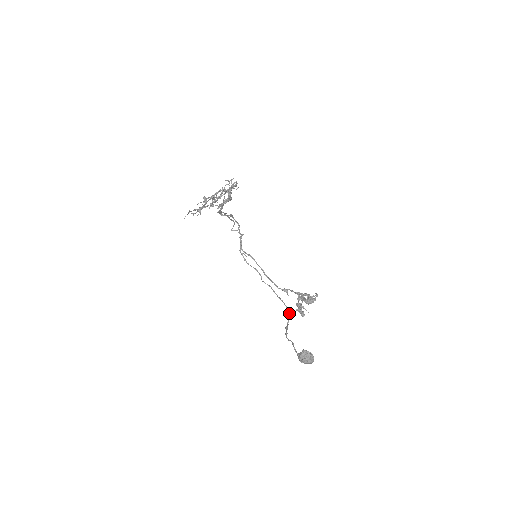
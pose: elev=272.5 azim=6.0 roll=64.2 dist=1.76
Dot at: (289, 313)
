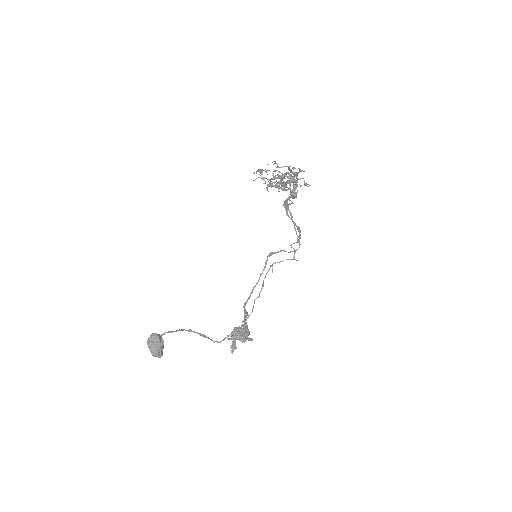
Dot at: (227, 336)
